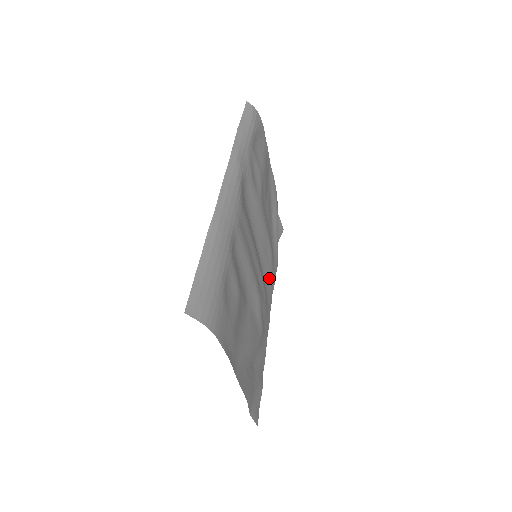
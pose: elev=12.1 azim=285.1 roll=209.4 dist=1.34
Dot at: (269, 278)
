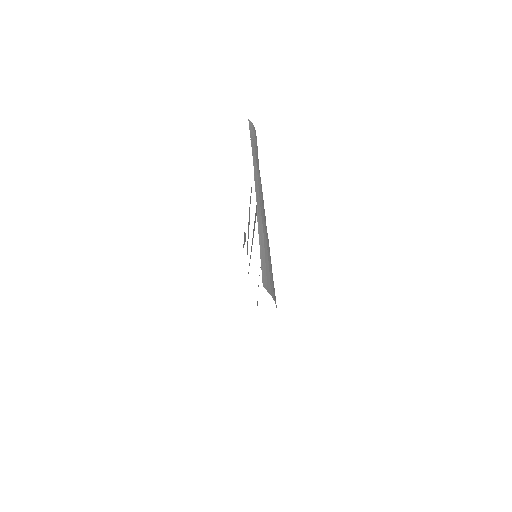
Dot at: occluded
